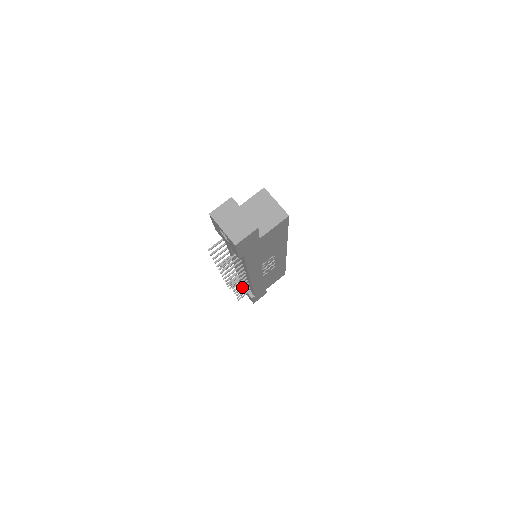
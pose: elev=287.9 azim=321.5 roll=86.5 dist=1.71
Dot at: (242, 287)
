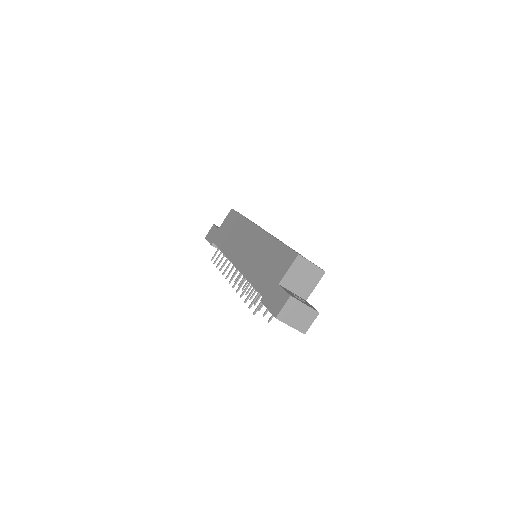
Dot at: occluded
